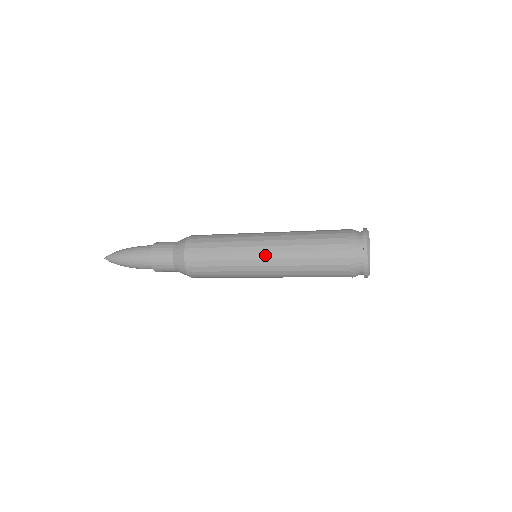
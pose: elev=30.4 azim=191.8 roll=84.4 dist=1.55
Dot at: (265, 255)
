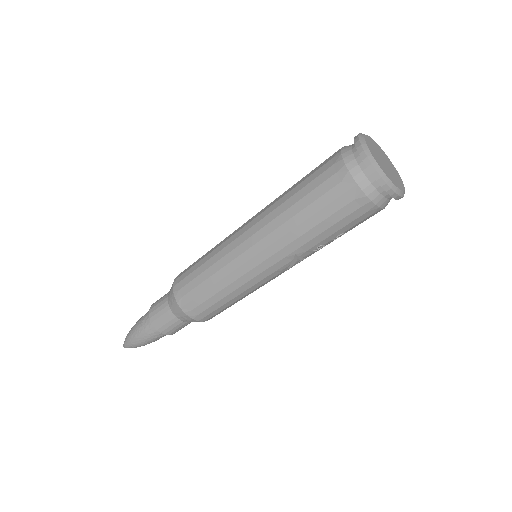
Dot at: (247, 226)
